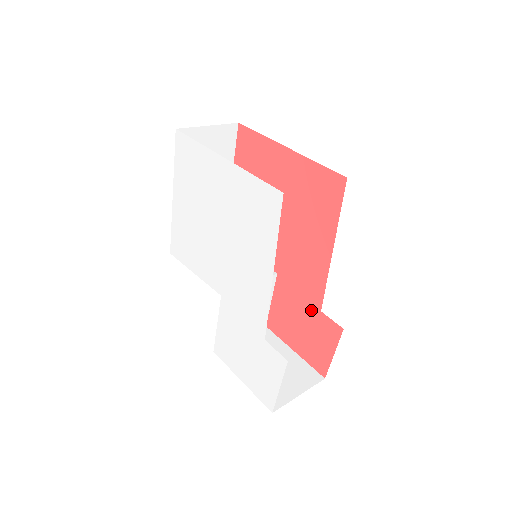
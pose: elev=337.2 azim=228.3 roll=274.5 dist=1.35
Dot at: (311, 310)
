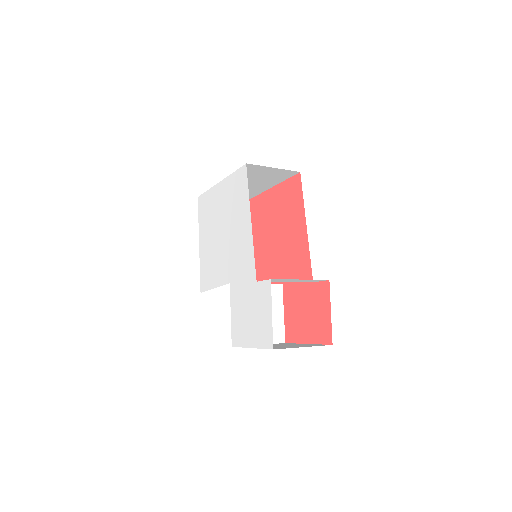
Dot at: (307, 289)
